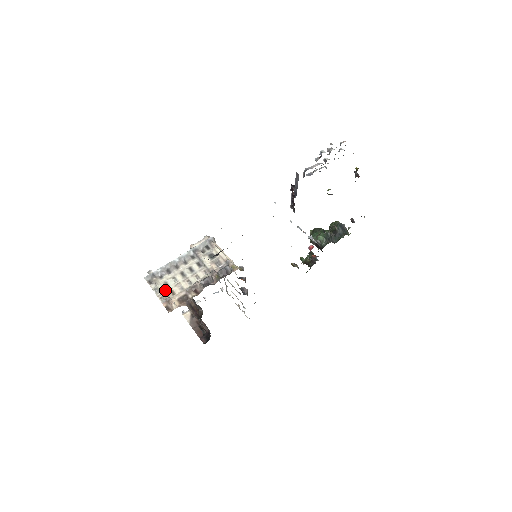
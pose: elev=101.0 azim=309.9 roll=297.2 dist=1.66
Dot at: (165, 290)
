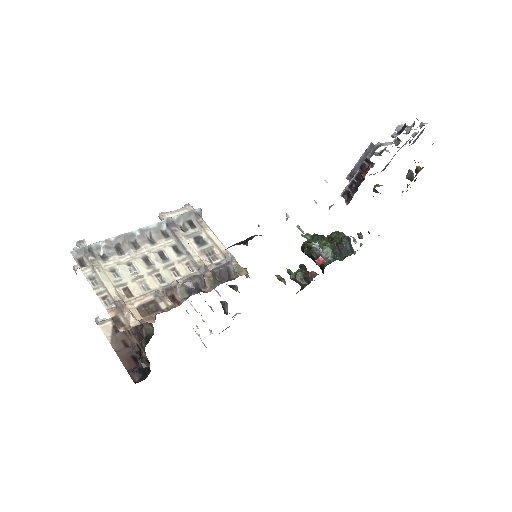
Dot at: (113, 284)
